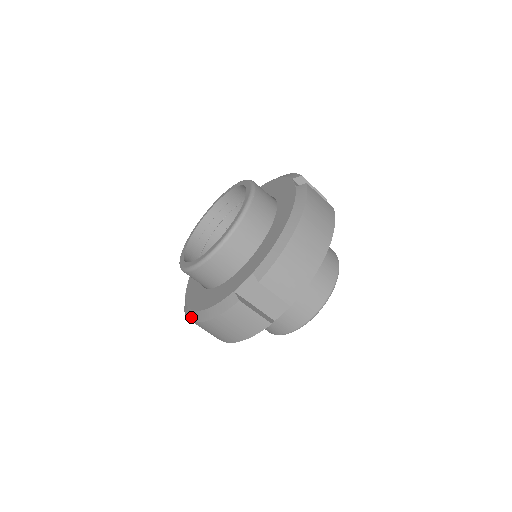
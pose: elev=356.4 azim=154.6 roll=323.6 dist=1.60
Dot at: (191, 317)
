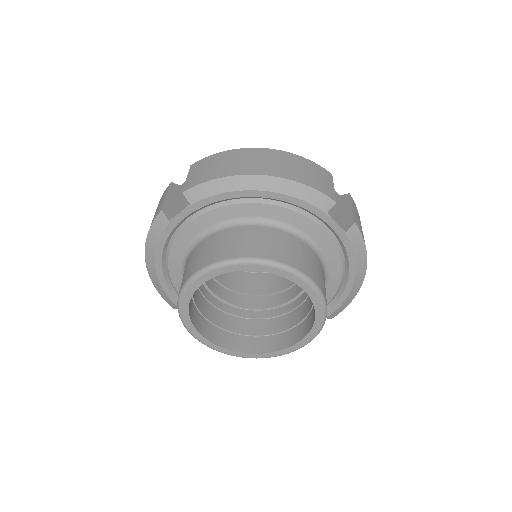
Dot at: occluded
